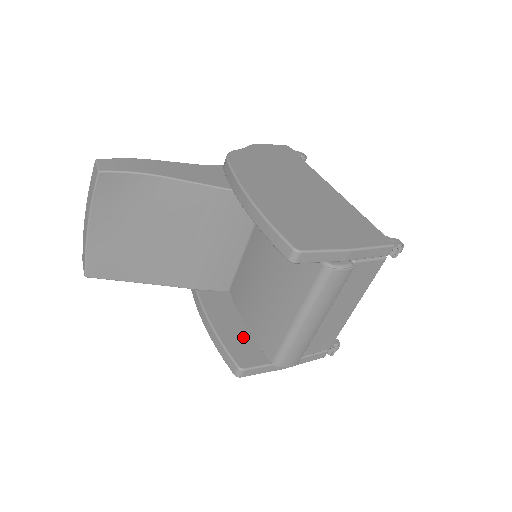
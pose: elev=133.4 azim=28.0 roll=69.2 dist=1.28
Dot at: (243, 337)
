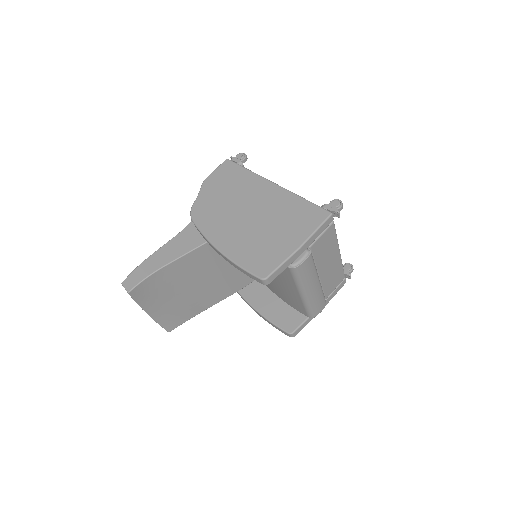
Dot at: (283, 308)
